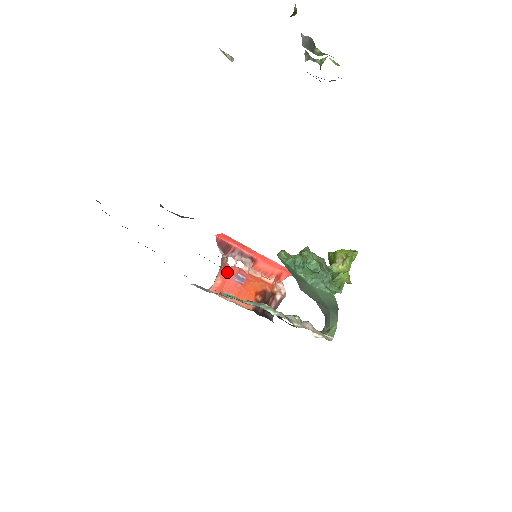
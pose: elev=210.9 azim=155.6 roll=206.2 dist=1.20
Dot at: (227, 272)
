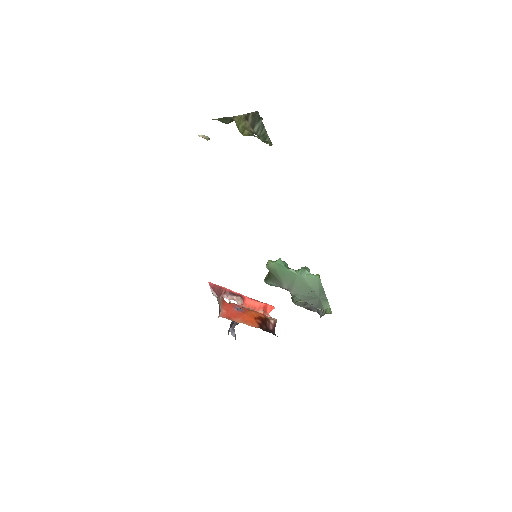
Dot at: (227, 305)
